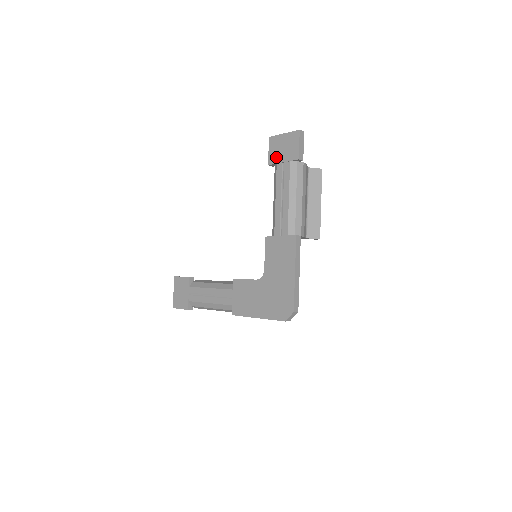
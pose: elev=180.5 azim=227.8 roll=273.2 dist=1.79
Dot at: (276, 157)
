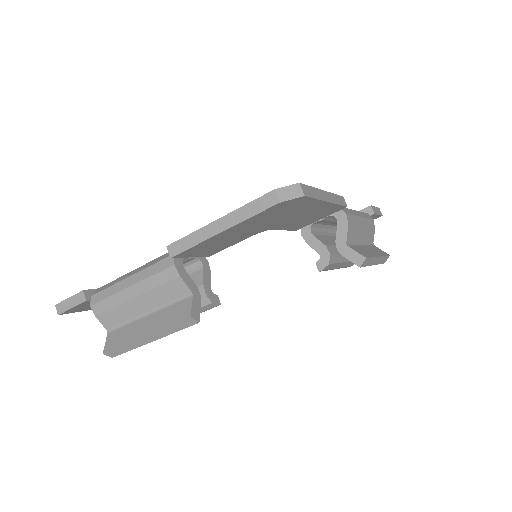
Dot at: occluded
